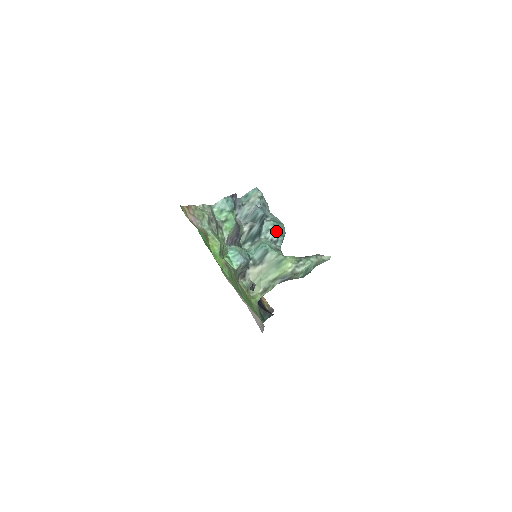
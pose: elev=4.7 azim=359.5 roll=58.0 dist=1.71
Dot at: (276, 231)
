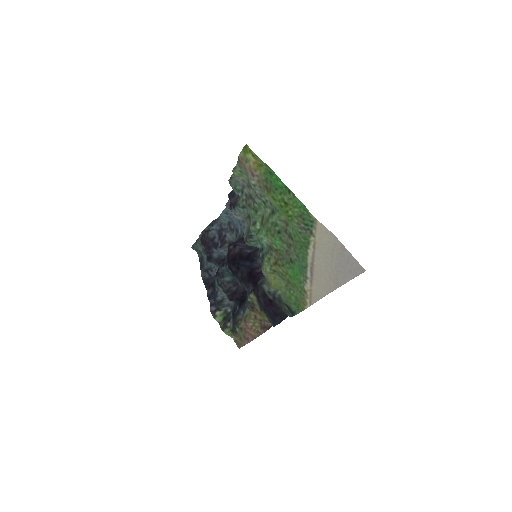
Dot at: occluded
